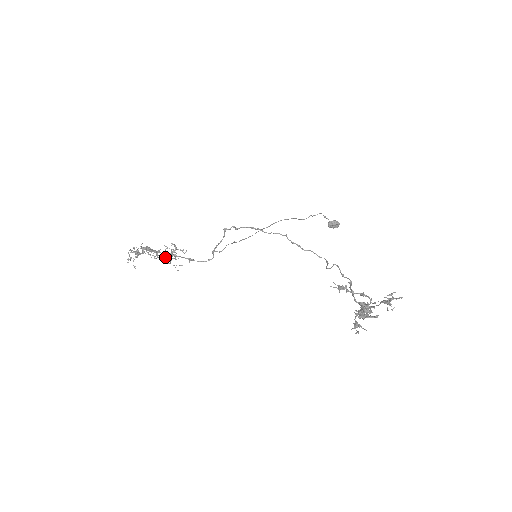
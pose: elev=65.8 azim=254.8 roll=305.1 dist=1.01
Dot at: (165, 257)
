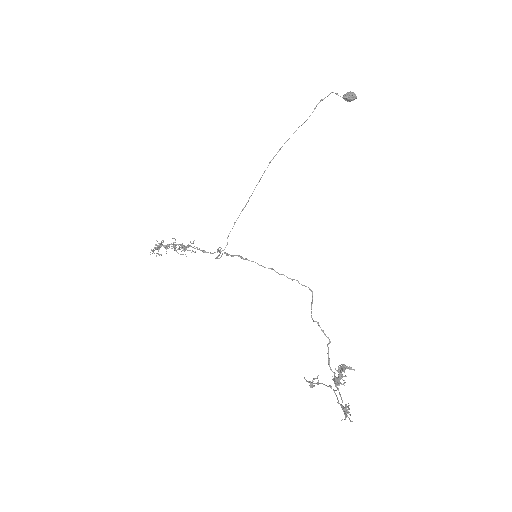
Dot at: (182, 245)
